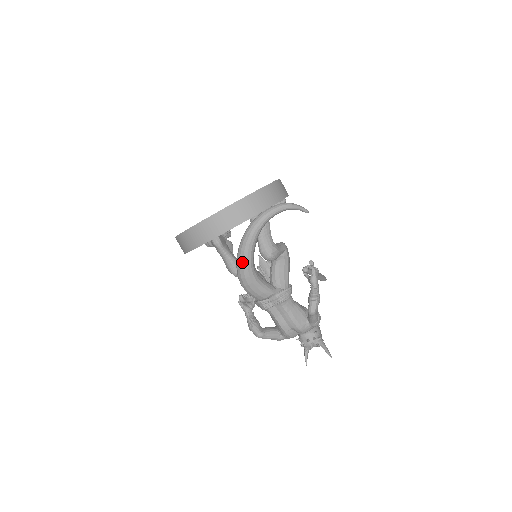
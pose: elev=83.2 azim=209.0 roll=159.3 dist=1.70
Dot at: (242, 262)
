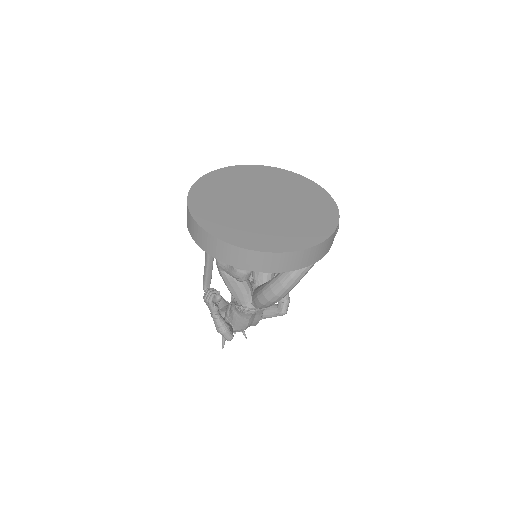
Dot at: (296, 283)
